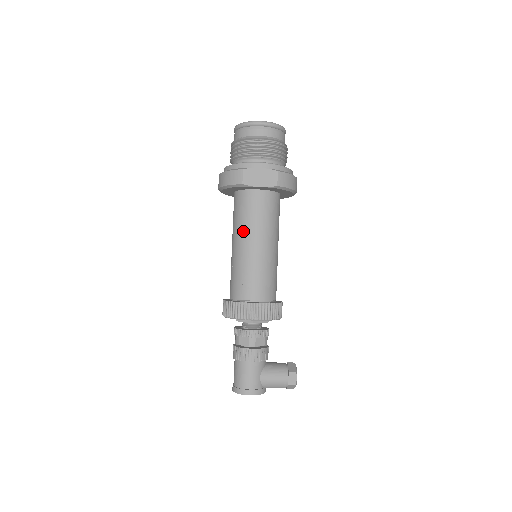
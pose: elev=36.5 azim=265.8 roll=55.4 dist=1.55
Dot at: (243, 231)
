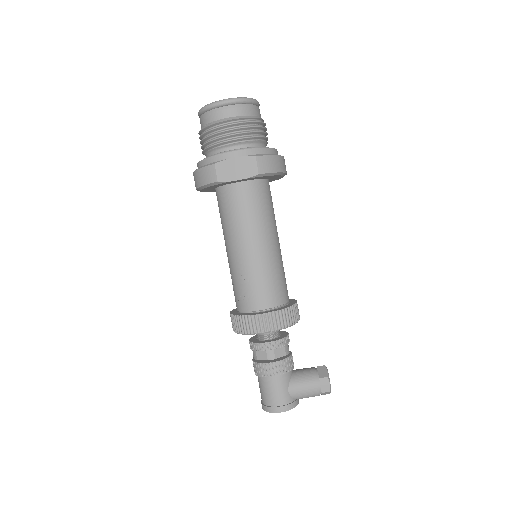
Dot at: (233, 234)
